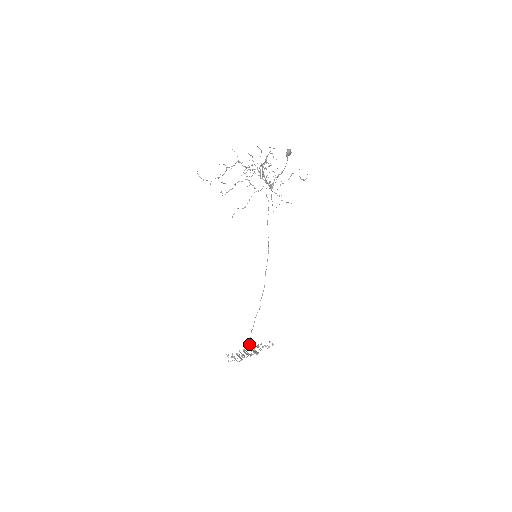
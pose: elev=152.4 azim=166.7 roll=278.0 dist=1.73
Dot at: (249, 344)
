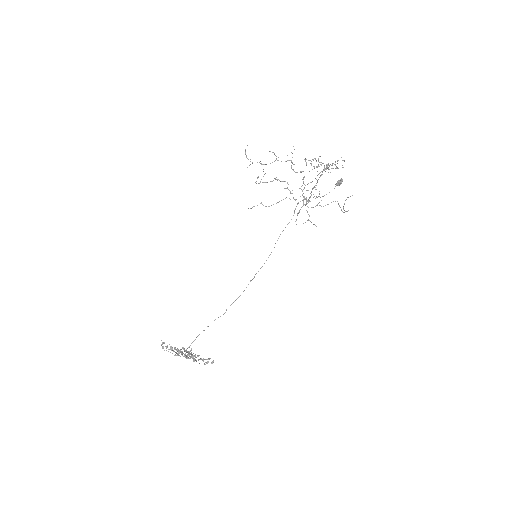
Dot at: (187, 348)
